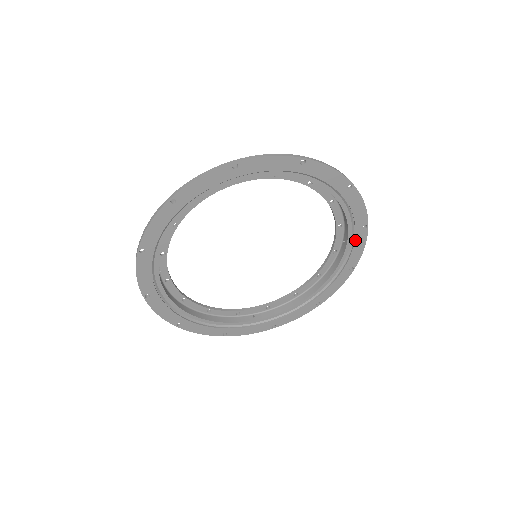
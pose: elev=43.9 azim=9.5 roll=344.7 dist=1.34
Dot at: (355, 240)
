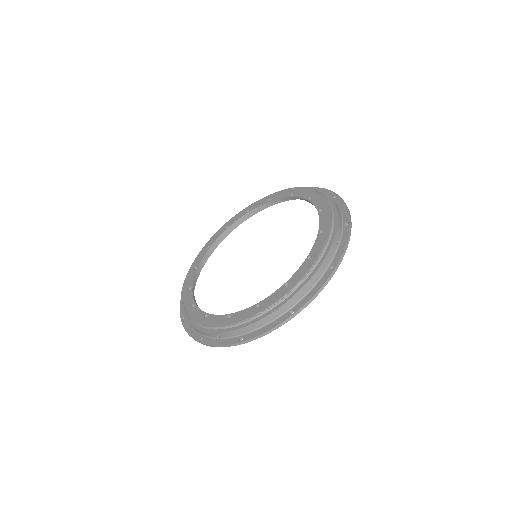
Dot at: occluded
